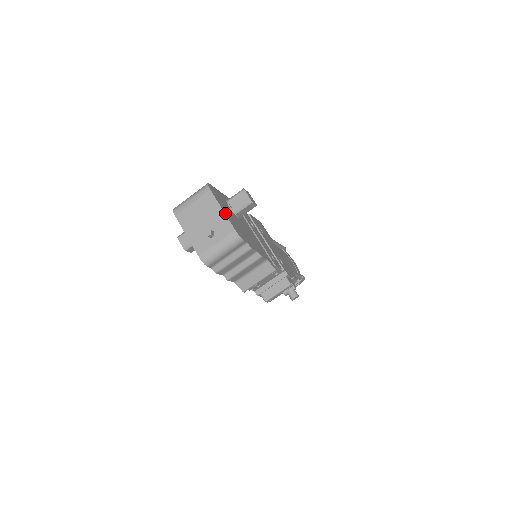
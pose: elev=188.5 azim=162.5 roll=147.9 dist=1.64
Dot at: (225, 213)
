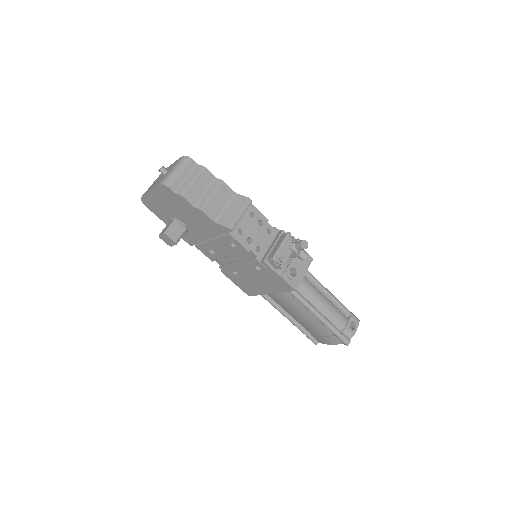
Dot at: occluded
